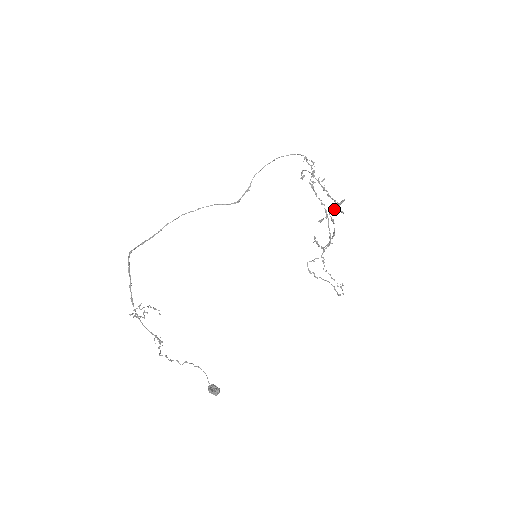
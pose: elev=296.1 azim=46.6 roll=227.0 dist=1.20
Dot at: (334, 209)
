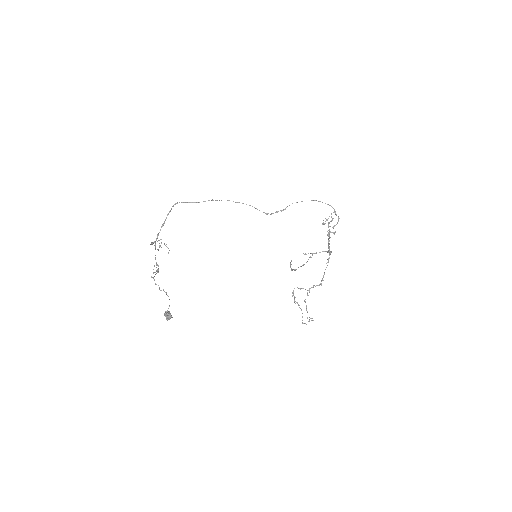
Dot at: (319, 252)
